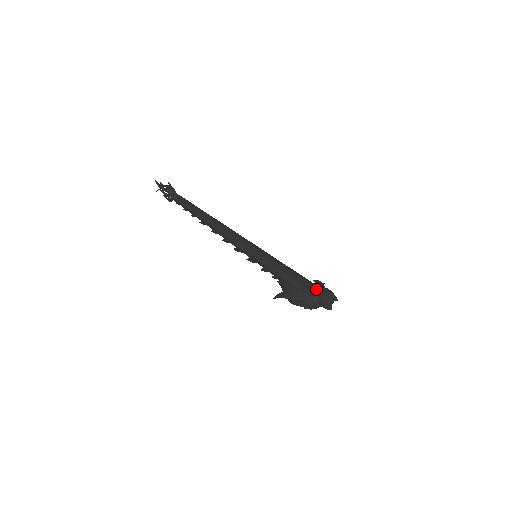
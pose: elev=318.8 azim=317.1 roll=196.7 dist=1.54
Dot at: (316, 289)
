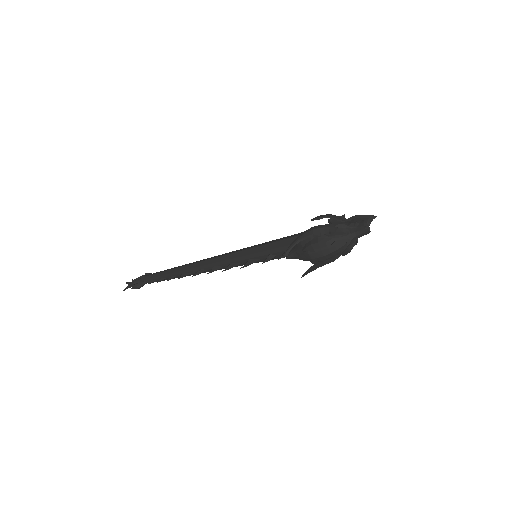
Dot at: occluded
